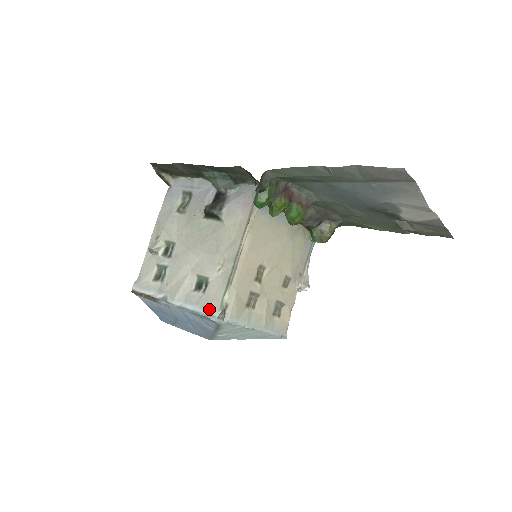
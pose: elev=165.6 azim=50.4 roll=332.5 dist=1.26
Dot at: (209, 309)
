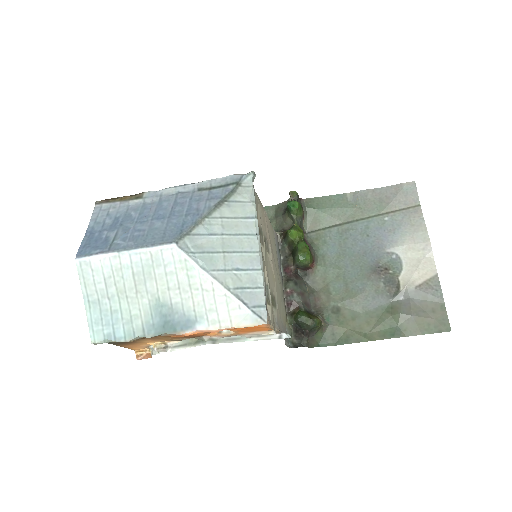
Dot at: occluded
